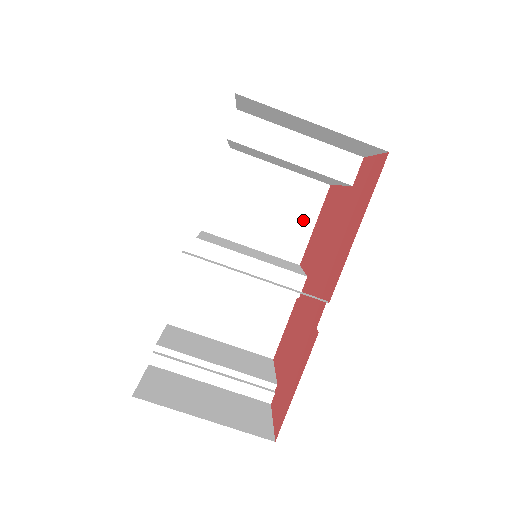
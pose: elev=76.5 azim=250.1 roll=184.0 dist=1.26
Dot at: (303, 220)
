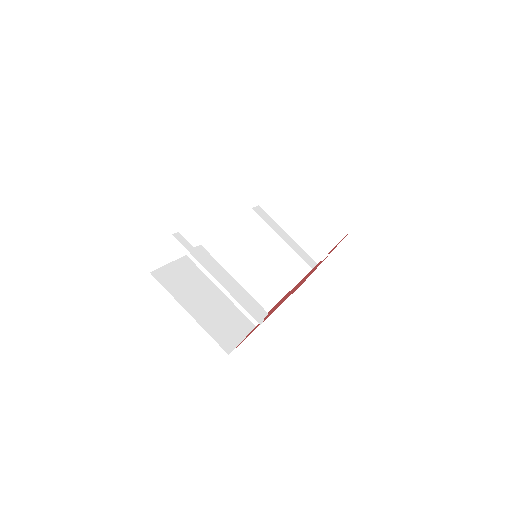
Dot at: occluded
